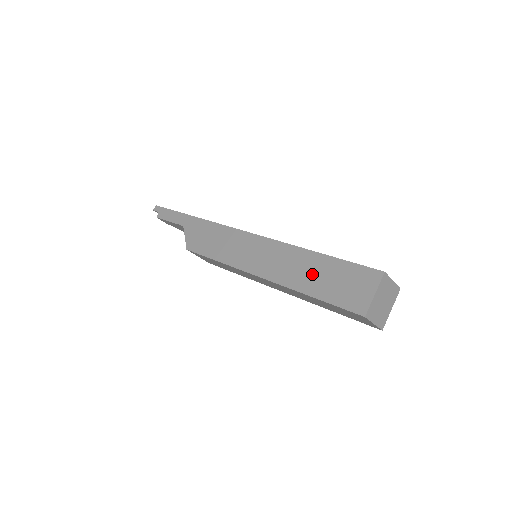
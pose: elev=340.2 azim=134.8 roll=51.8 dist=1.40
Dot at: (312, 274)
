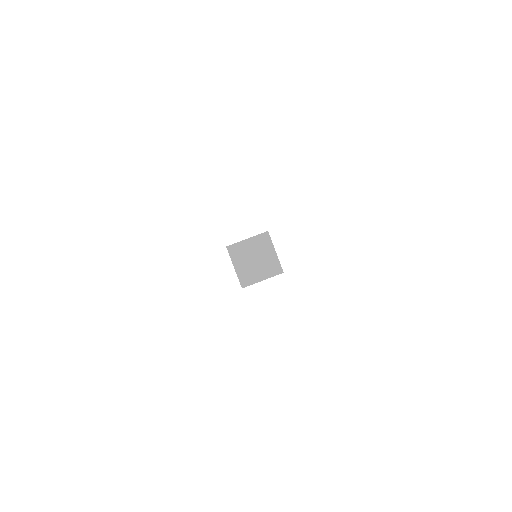
Dot at: occluded
